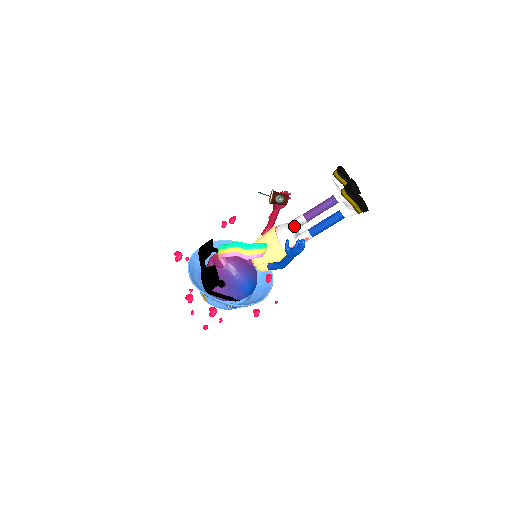
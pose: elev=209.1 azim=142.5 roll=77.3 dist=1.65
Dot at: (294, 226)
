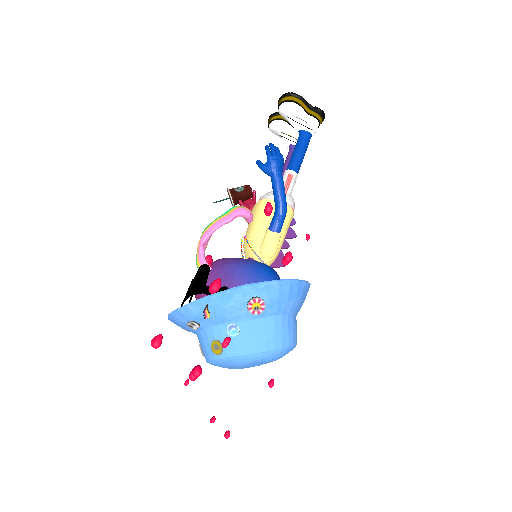
Dot at: occluded
